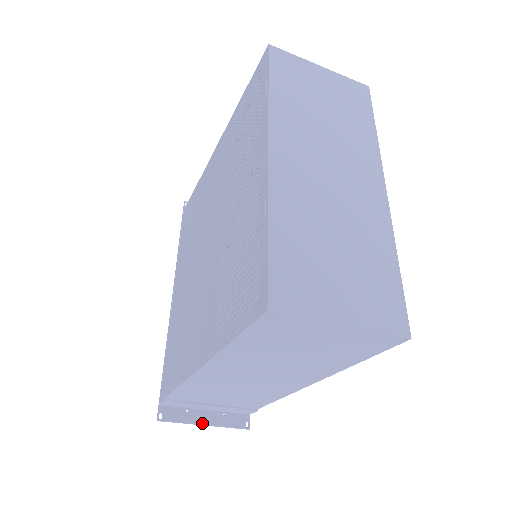
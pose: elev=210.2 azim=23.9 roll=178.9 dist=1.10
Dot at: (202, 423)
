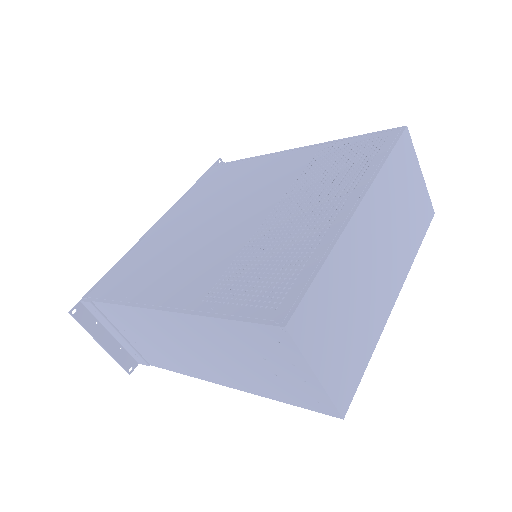
Dot at: (100, 342)
